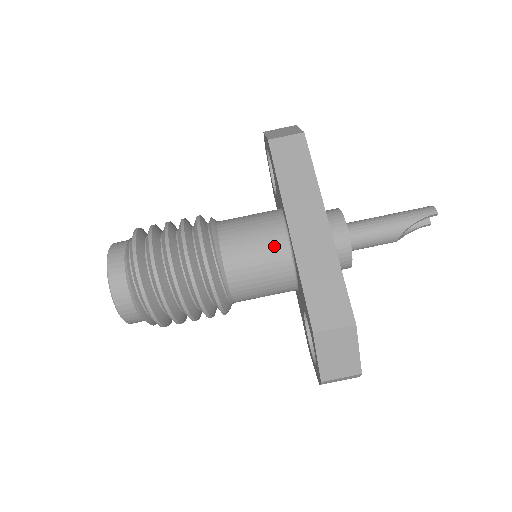
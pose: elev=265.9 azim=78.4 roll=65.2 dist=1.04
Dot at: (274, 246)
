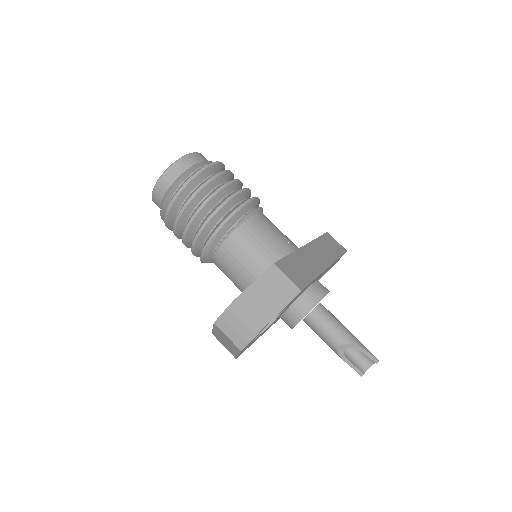
Dot at: (286, 244)
